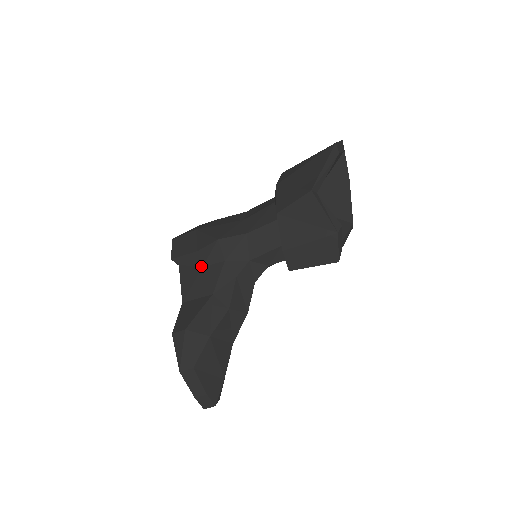
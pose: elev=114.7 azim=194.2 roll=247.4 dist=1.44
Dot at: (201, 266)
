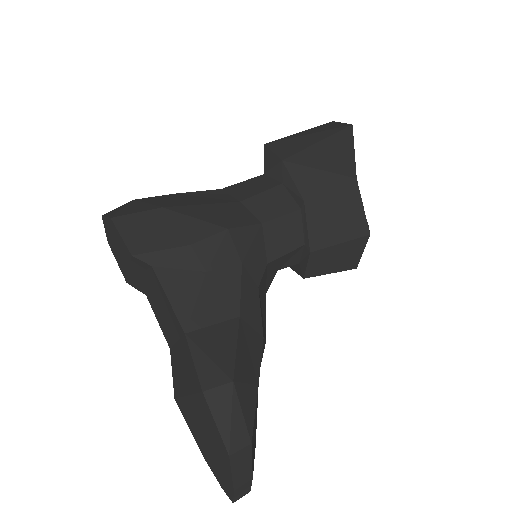
Dot at: (203, 270)
